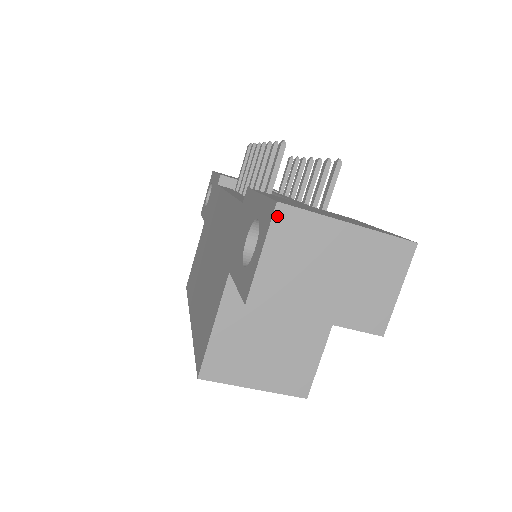
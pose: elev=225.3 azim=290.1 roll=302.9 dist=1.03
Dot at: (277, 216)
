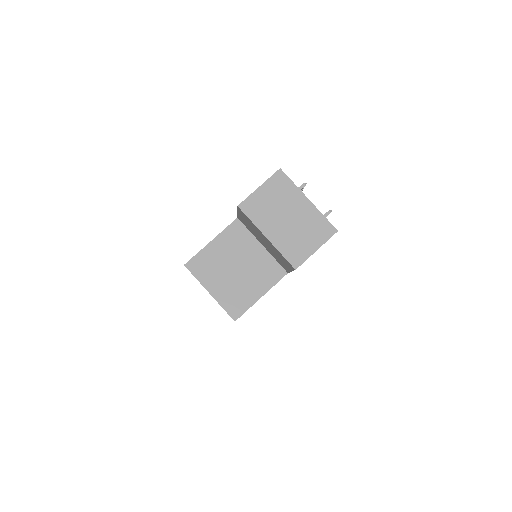
Dot at: (277, 175)
